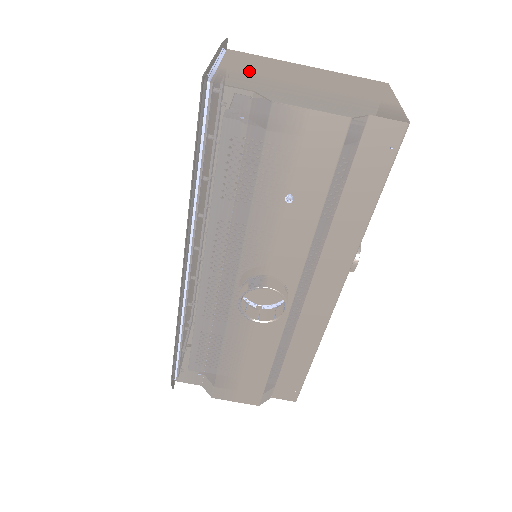
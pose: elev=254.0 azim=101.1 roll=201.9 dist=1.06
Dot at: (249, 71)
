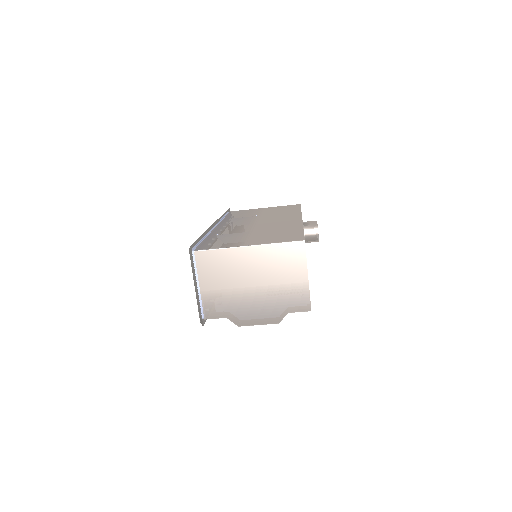
Dot at: (217, 288)
